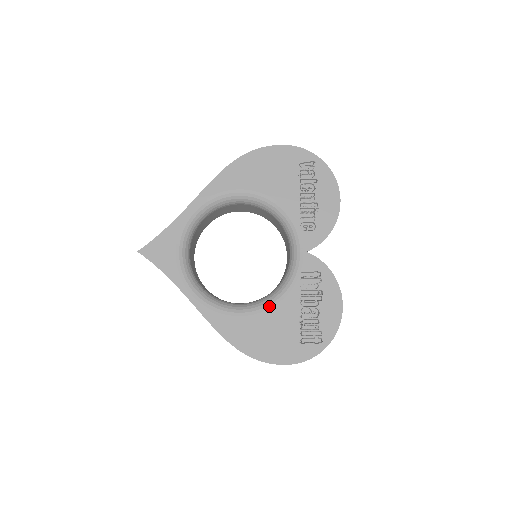
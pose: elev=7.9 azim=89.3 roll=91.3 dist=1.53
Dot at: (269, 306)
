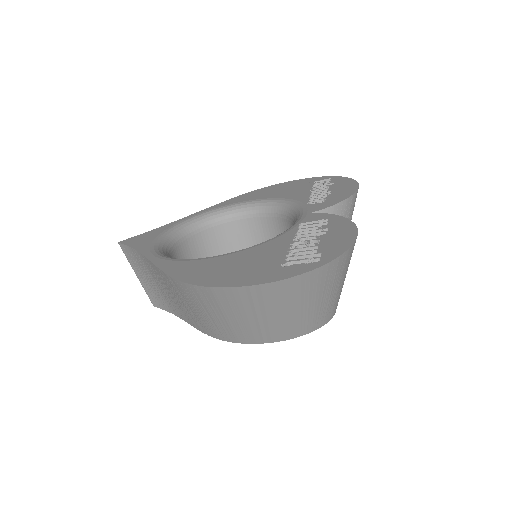
Dot at: (247, 248)
